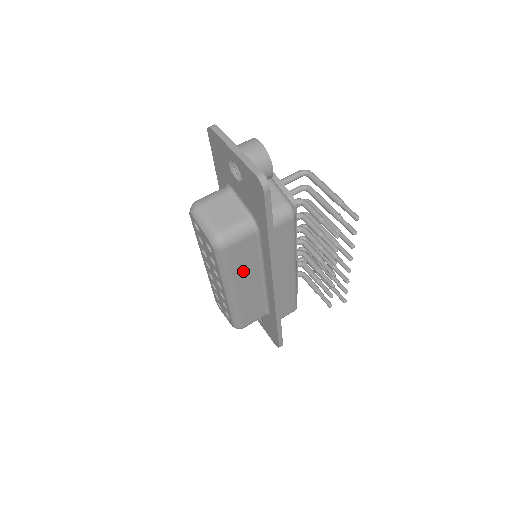
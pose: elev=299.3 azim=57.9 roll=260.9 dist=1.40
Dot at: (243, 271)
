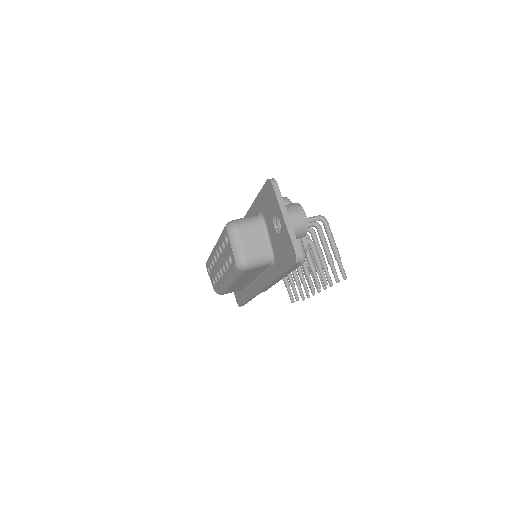
Dot at: (246, 277)
